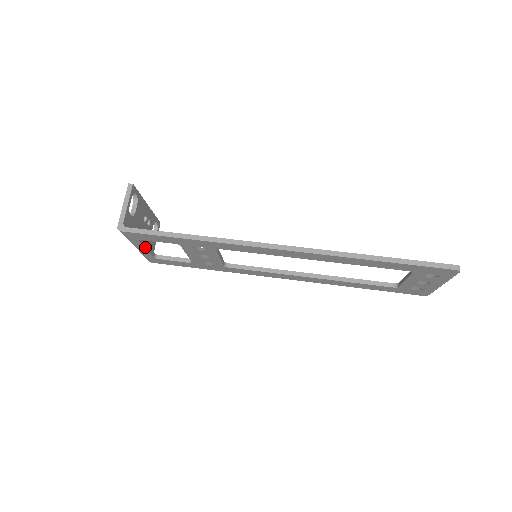
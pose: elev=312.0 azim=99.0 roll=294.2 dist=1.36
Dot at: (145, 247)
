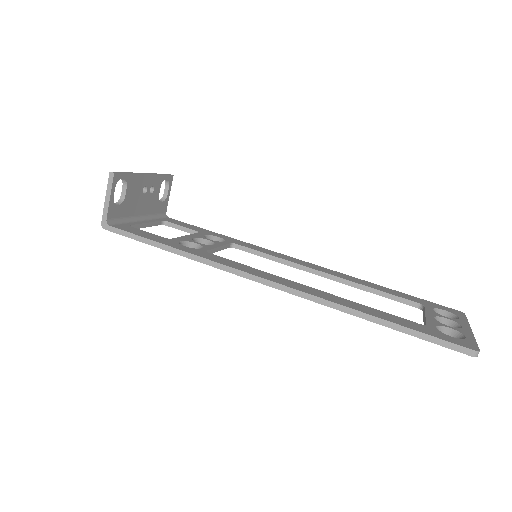
Dot at: (143, 226)
